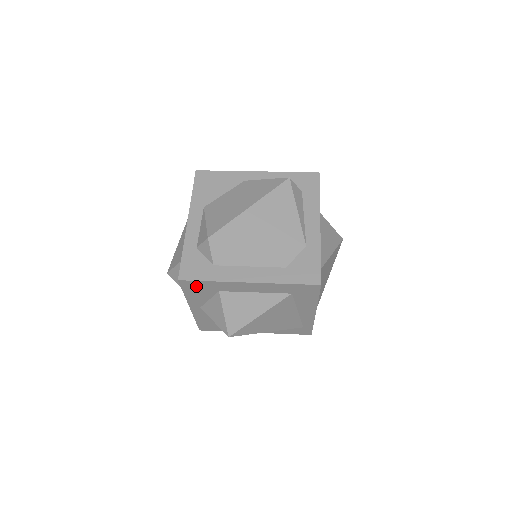
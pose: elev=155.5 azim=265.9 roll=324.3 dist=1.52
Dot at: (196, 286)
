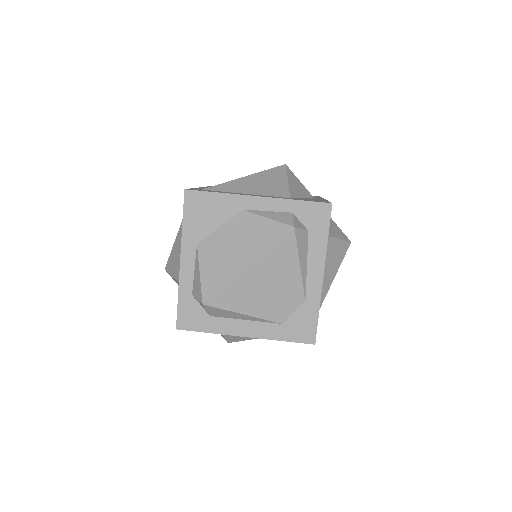
Dot at: occluded
